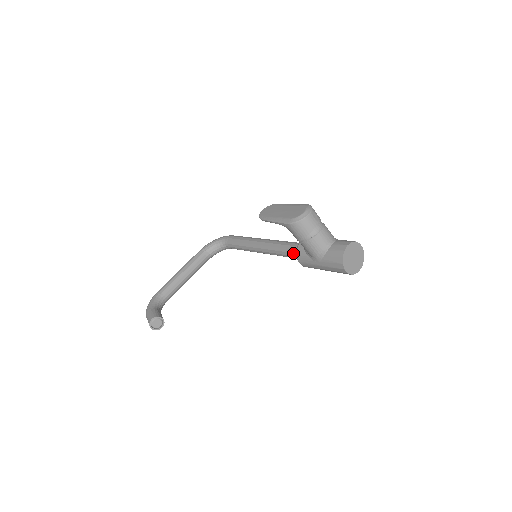
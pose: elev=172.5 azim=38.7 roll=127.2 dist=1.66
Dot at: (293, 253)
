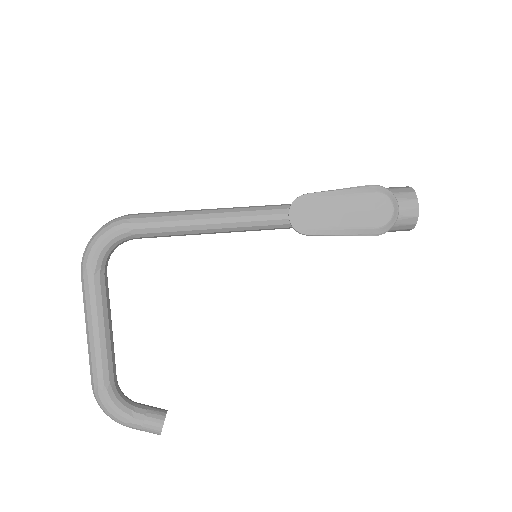
Dot at: occluded
